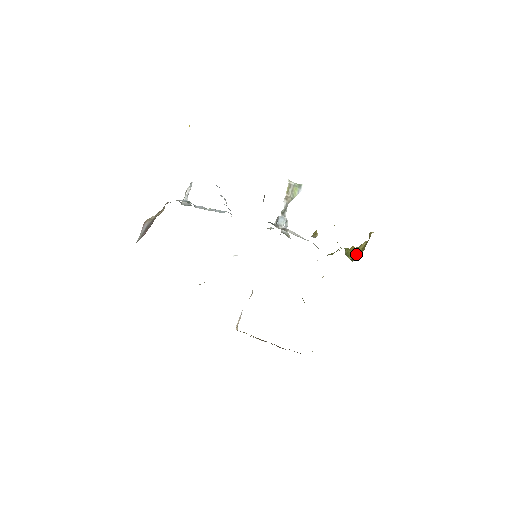
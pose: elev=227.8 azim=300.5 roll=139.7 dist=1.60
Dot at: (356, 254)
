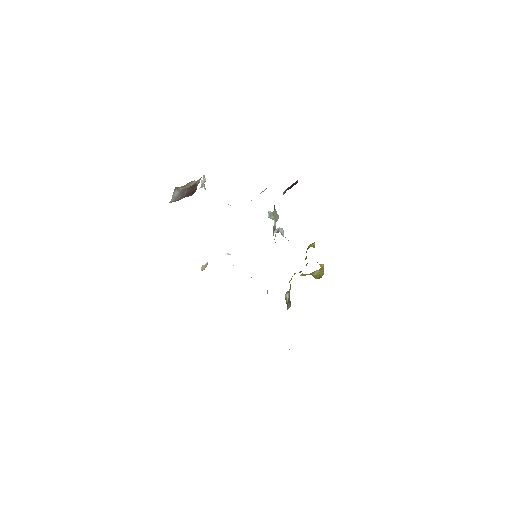
Dot at: (314, 276)
